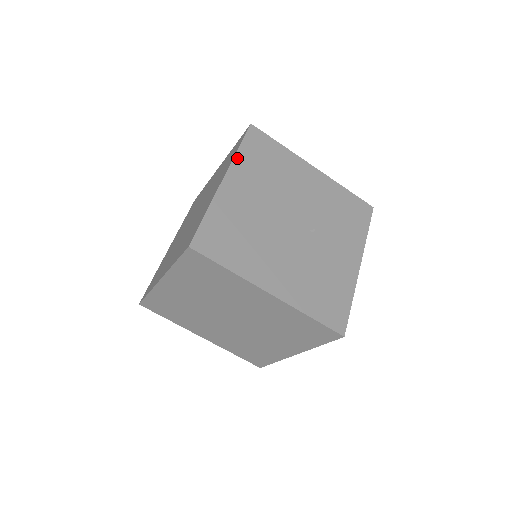
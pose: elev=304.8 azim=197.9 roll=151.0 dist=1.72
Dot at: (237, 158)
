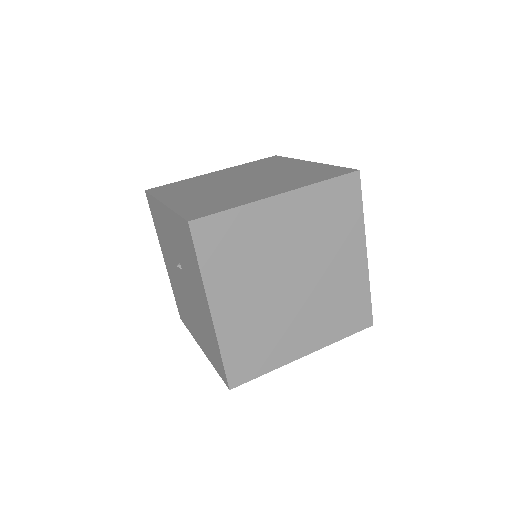
Dot at: occluded
